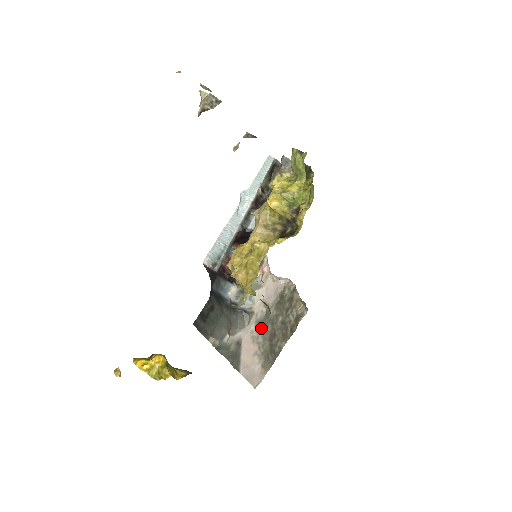
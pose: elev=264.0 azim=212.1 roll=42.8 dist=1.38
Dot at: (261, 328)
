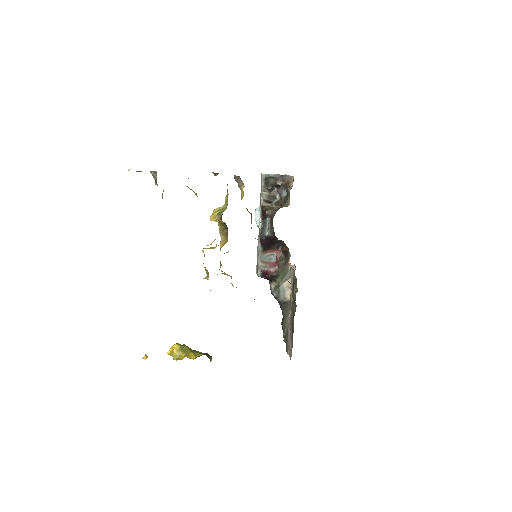
Dot at: (291, 312)
